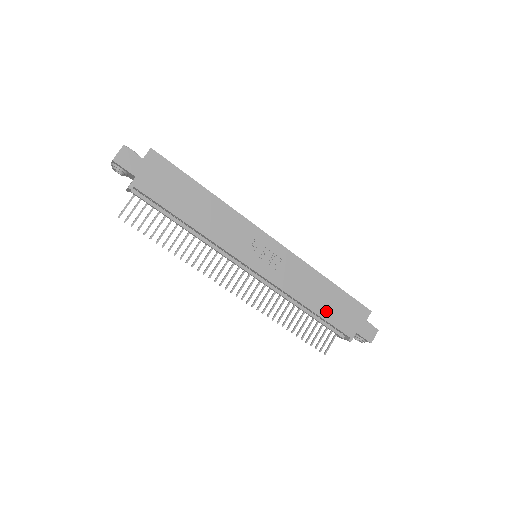
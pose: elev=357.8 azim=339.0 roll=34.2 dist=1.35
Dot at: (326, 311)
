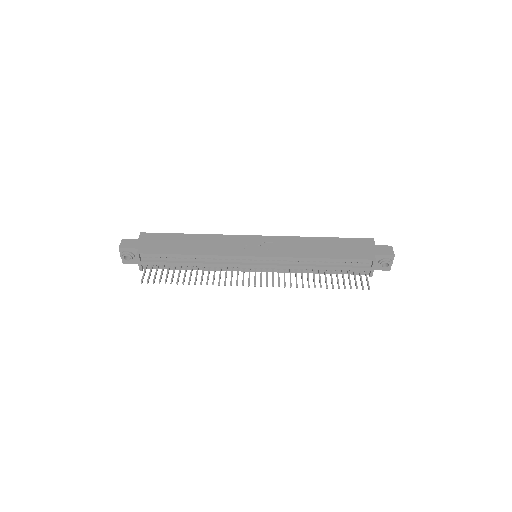
Dot at: (336, 254)
